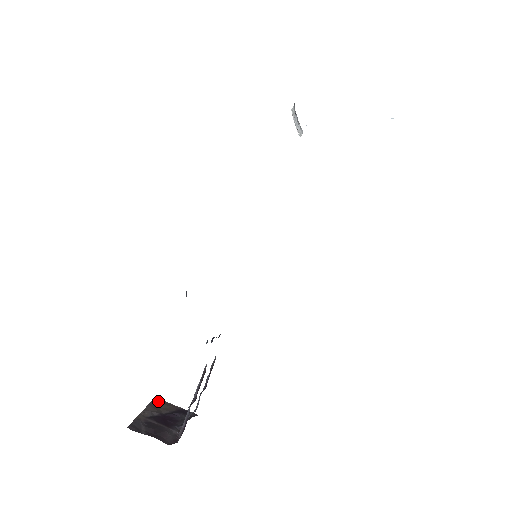
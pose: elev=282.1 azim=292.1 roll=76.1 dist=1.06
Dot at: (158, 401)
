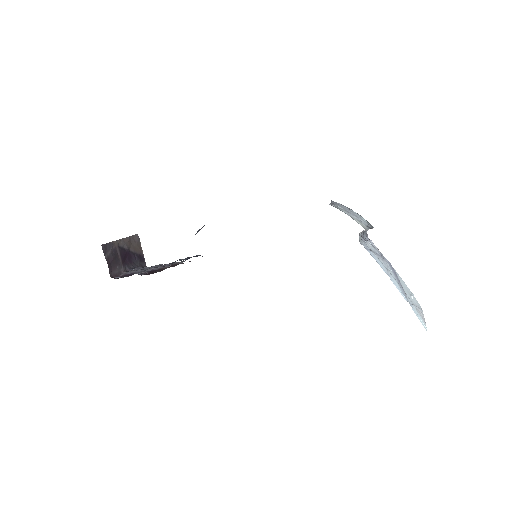
Dot at: (137, 238)
